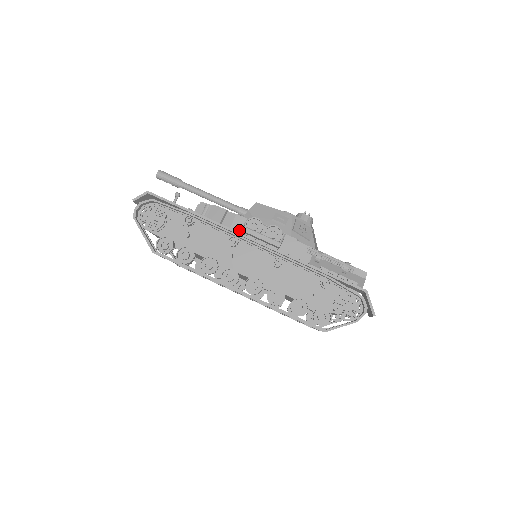
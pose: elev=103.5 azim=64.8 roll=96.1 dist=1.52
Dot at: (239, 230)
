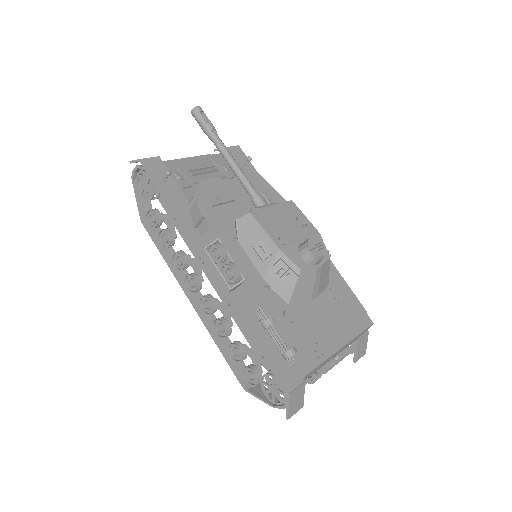
Dot at: occluded
